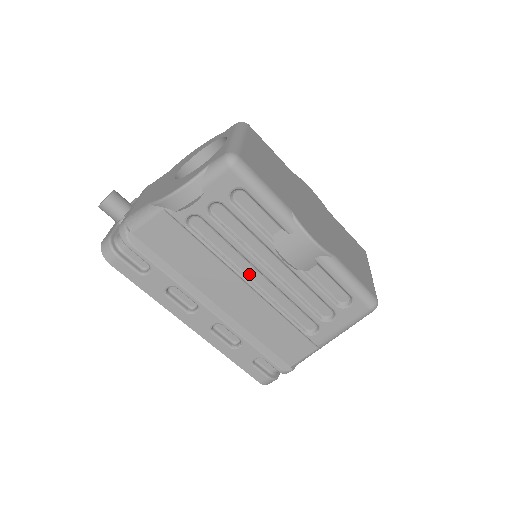
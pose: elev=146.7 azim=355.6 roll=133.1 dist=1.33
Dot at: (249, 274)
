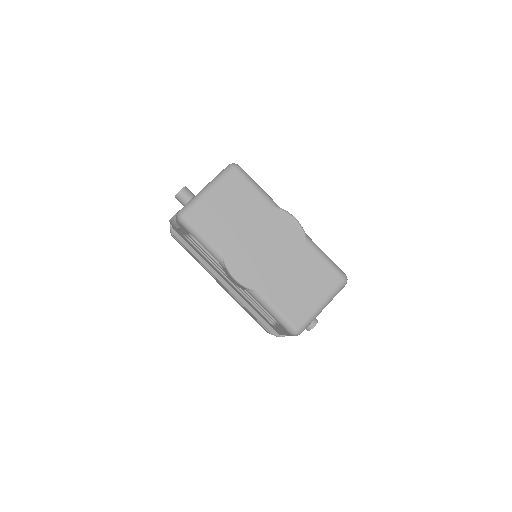
Dot at: occluded
